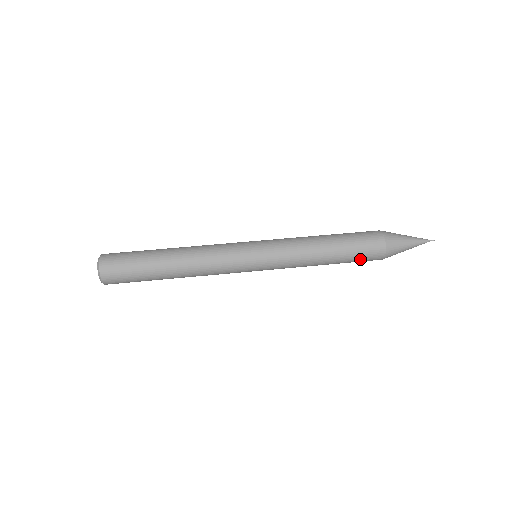
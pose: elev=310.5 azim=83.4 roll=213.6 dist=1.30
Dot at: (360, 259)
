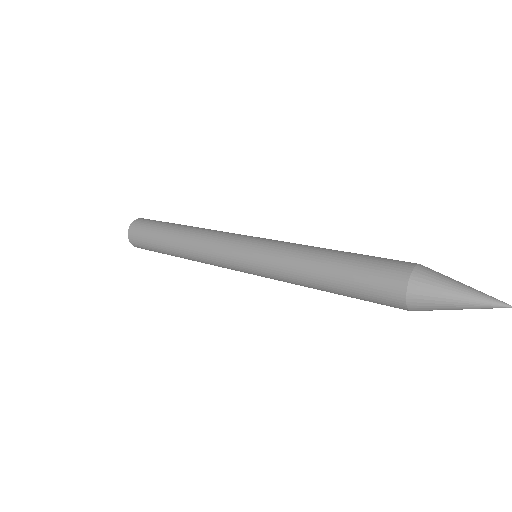
Dot at: (368, 295)
